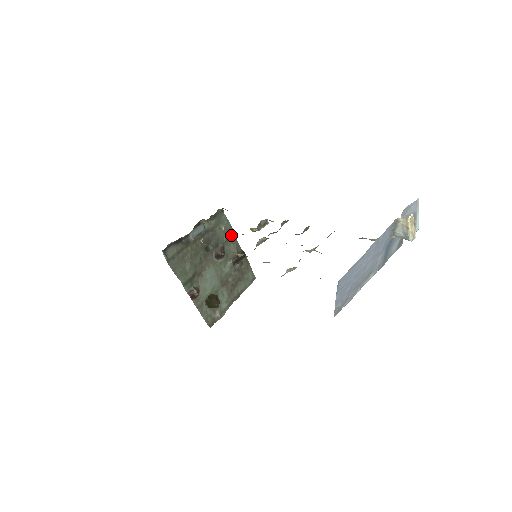
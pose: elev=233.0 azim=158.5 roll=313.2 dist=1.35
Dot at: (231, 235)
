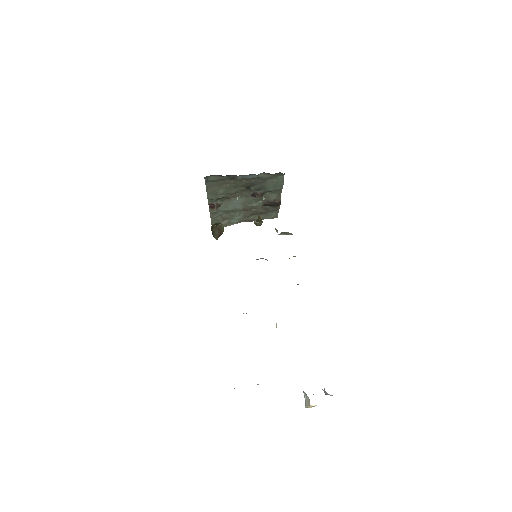
Dot at: (278, 189)
